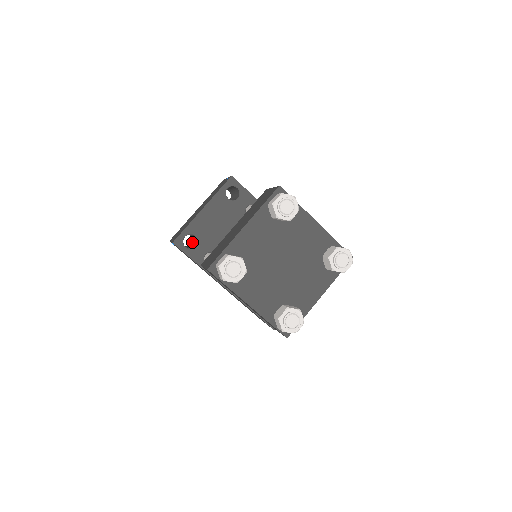
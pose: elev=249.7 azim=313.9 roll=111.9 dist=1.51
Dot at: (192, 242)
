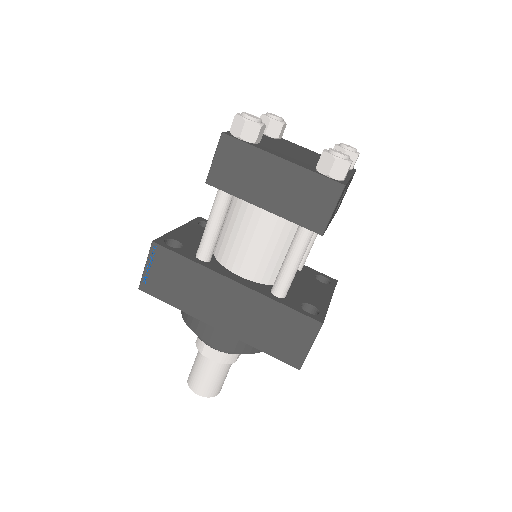
Dot at: occluded
